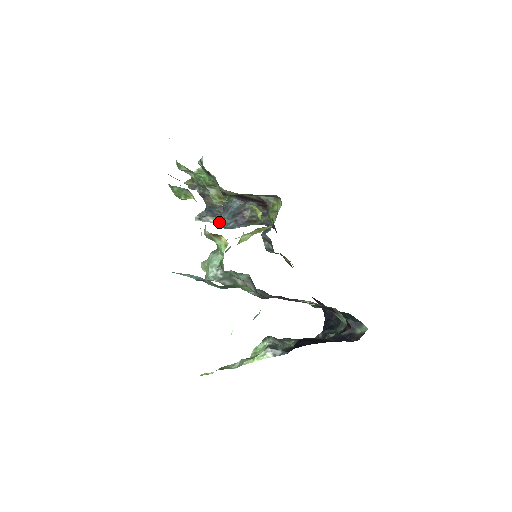
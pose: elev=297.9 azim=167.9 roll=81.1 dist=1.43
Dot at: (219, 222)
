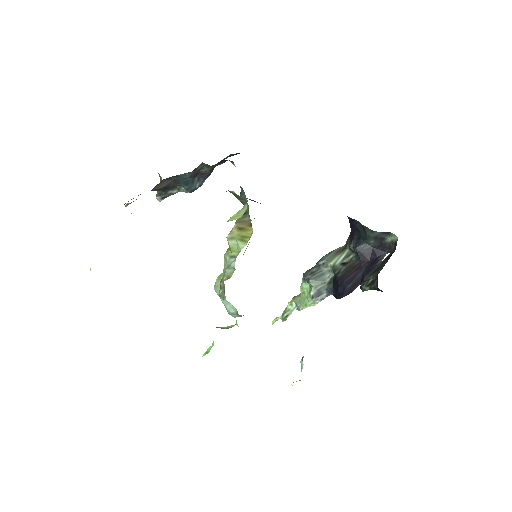
Dot at: (183, 190)
